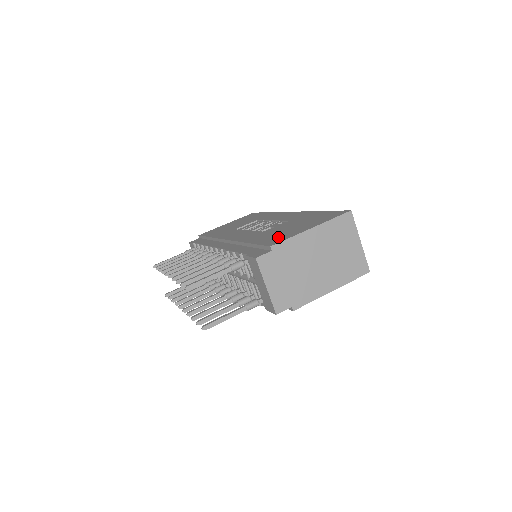
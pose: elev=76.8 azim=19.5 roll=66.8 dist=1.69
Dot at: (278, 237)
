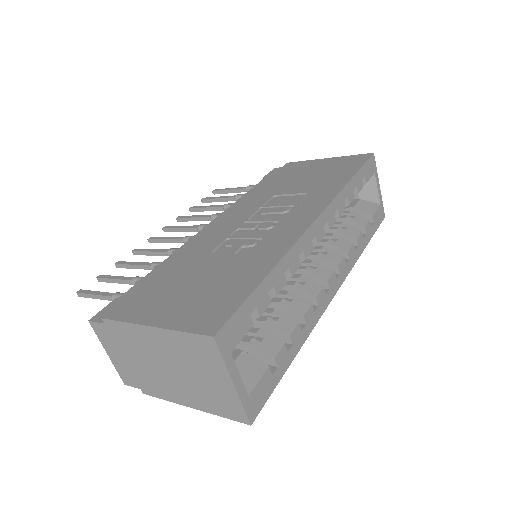
Dot at: (145, 300)
